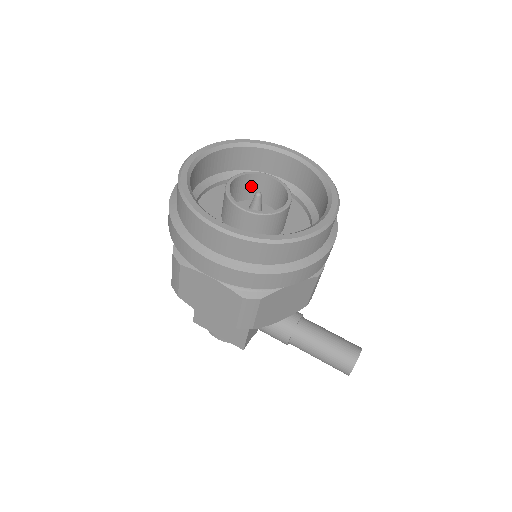
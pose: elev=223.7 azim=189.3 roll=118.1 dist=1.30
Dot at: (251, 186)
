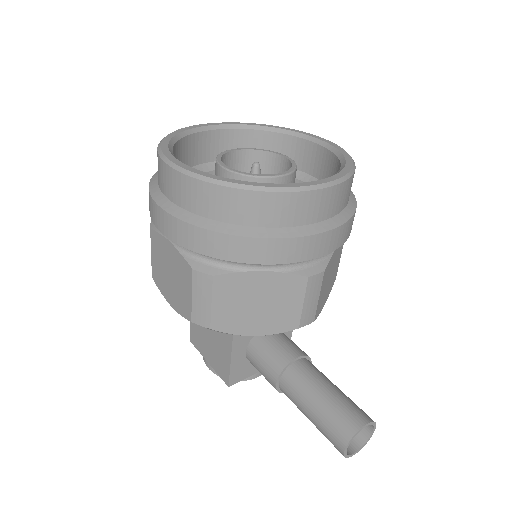
Dot at: (263, 168)
